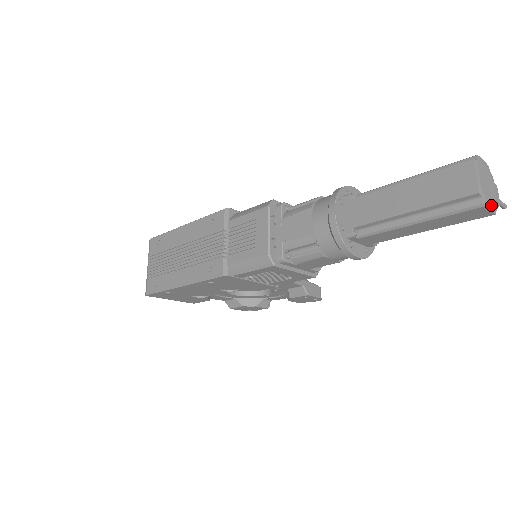
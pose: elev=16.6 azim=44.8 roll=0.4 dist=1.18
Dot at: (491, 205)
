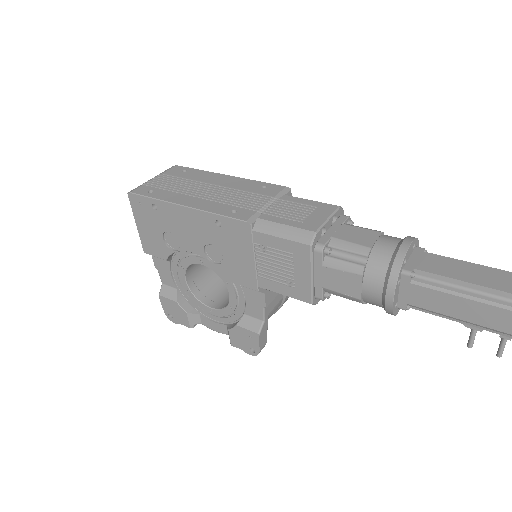
Dot at: out of frame
